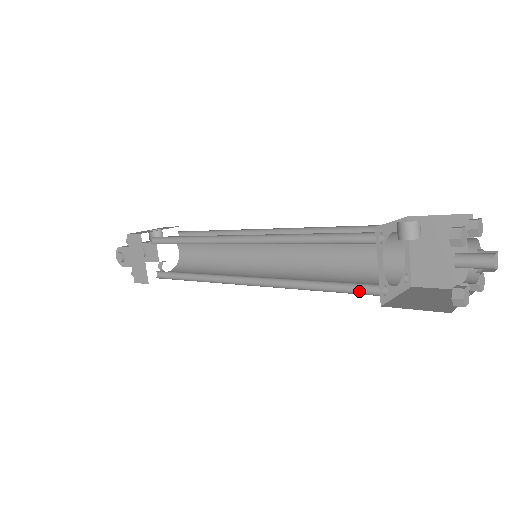
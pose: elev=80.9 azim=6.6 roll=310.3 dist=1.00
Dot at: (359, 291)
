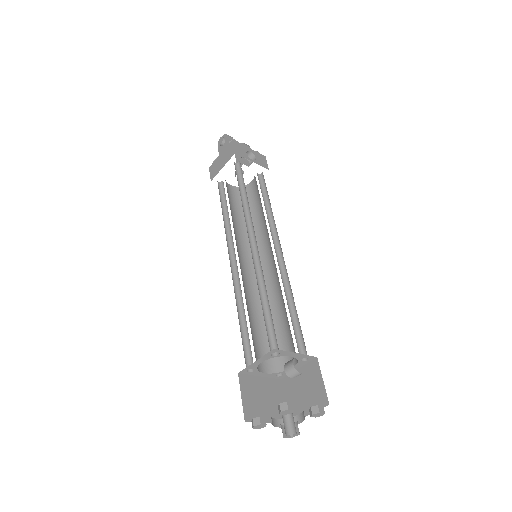
Dot at: (248, 351)
